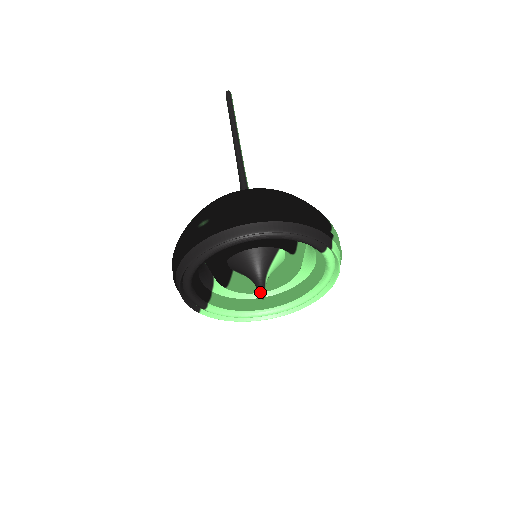
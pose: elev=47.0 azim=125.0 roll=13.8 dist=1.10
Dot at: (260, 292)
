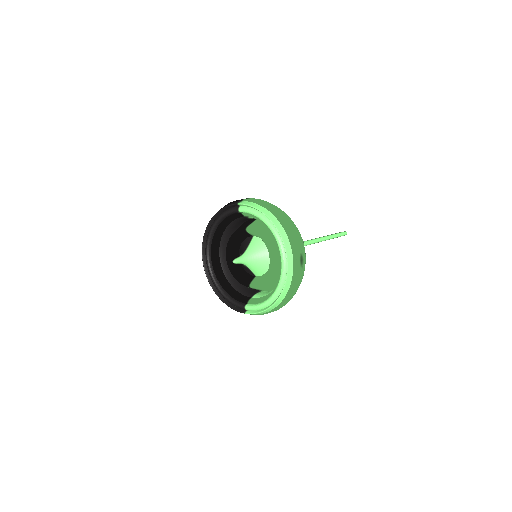
Dot at: (234, 261)
